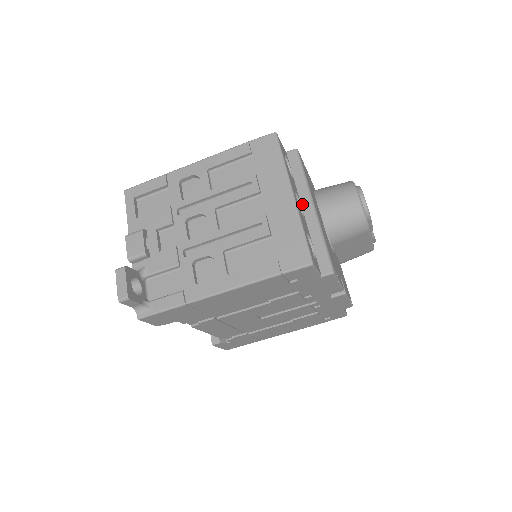
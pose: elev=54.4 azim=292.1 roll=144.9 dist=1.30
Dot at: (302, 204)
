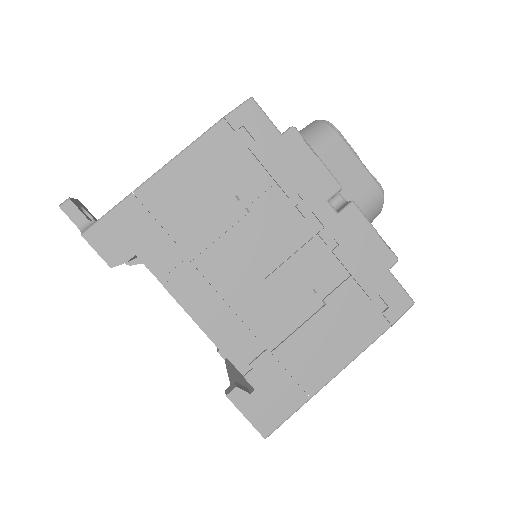
Dot at: occluded
